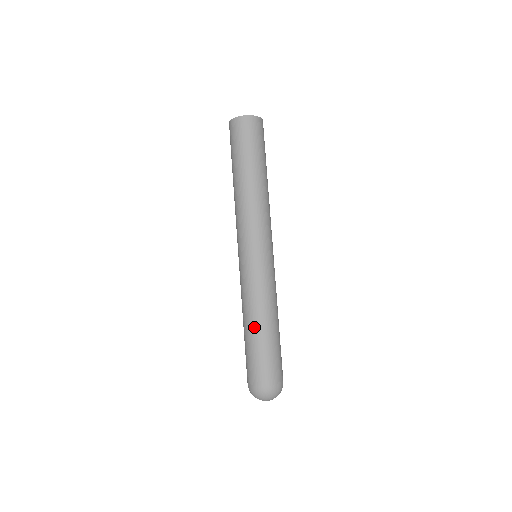
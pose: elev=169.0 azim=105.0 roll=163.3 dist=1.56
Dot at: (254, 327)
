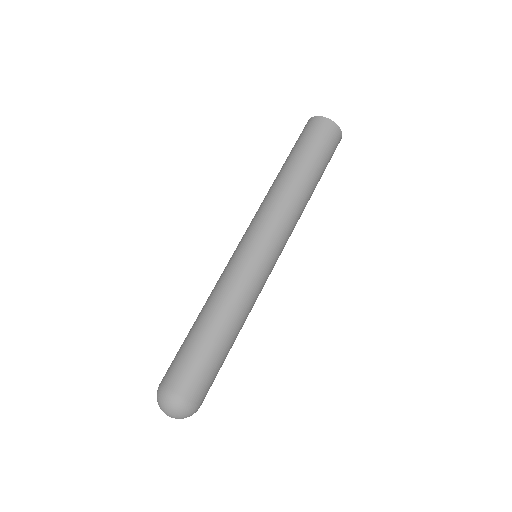
Dot at: (199, 319)
